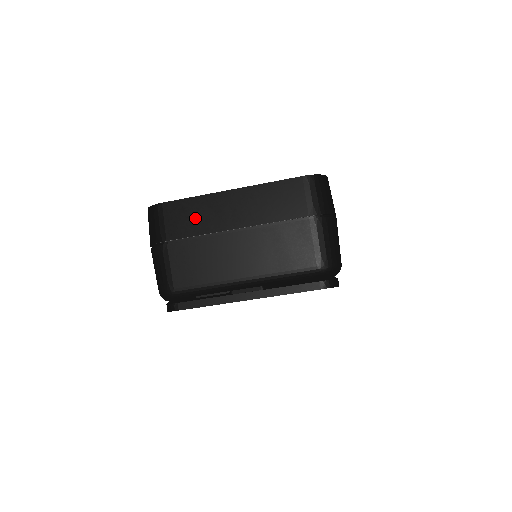
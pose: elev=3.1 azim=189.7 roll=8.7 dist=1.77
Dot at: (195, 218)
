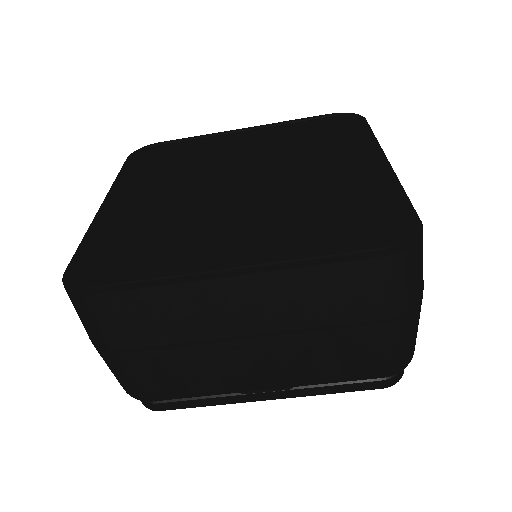
Dot at: (168, 319)
